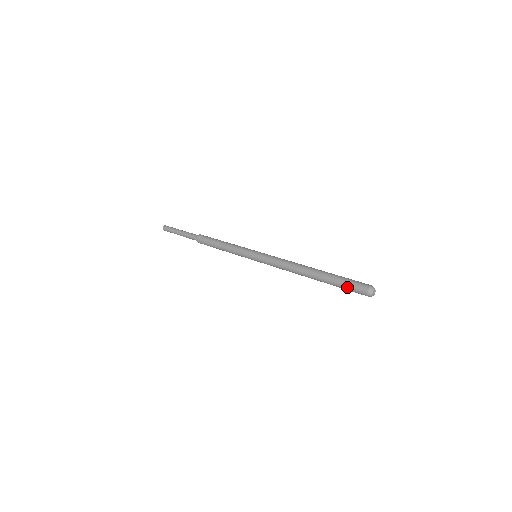
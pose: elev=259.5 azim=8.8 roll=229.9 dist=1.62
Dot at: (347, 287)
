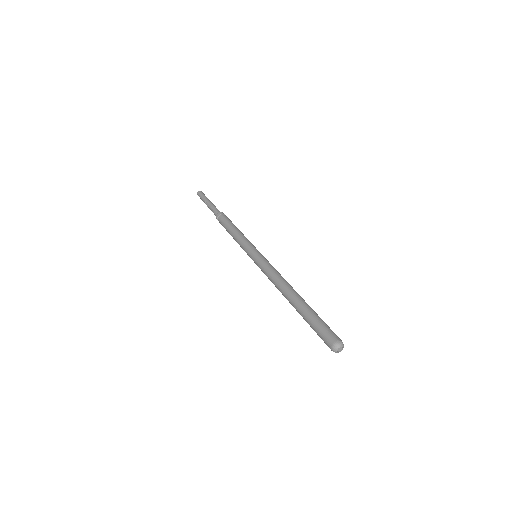
Dot at: (318, 327)
